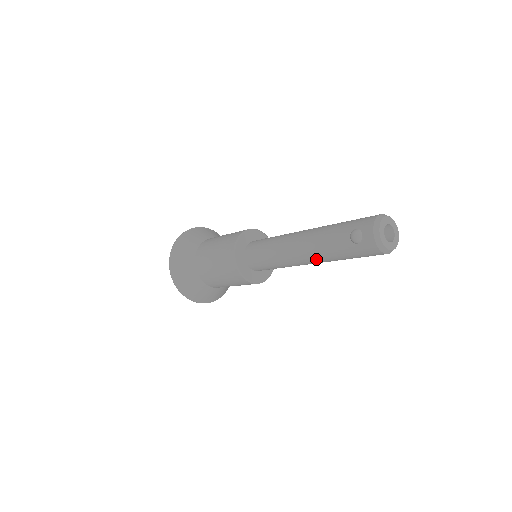
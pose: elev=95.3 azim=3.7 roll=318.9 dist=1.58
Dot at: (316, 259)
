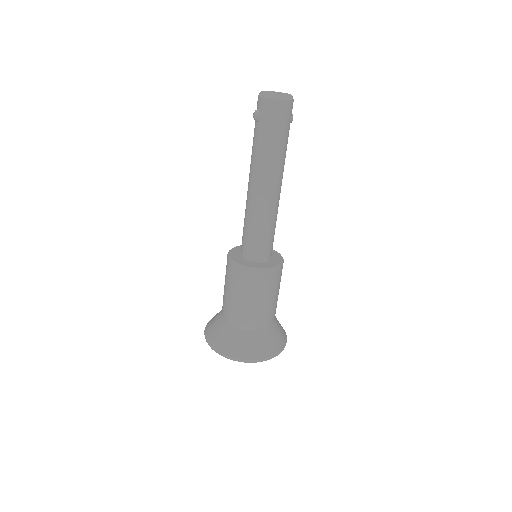
Dot at: (263, 174)
